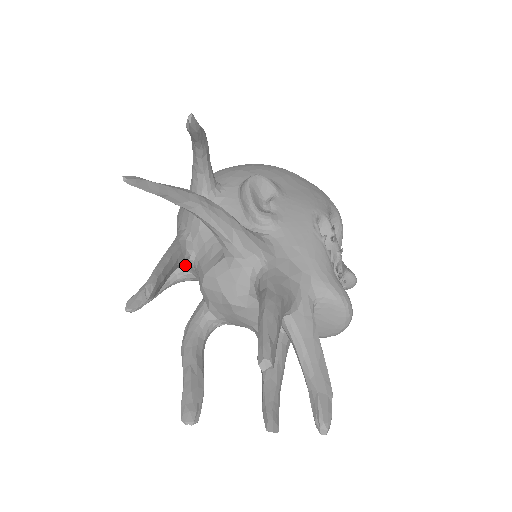
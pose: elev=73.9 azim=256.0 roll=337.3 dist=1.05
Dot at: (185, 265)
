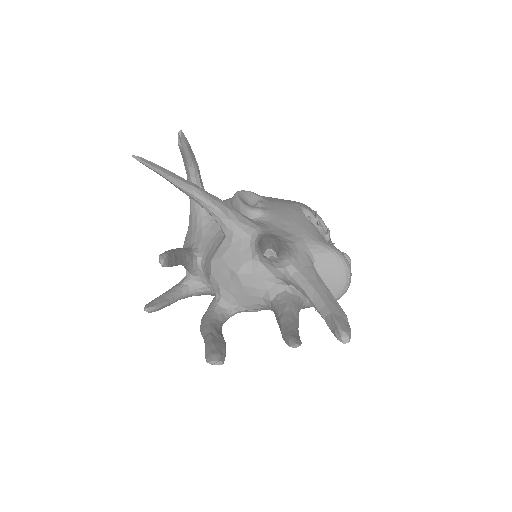
Dot at: (194, 268)
